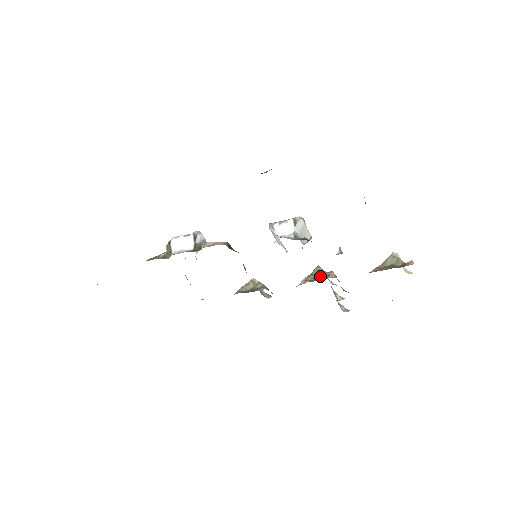
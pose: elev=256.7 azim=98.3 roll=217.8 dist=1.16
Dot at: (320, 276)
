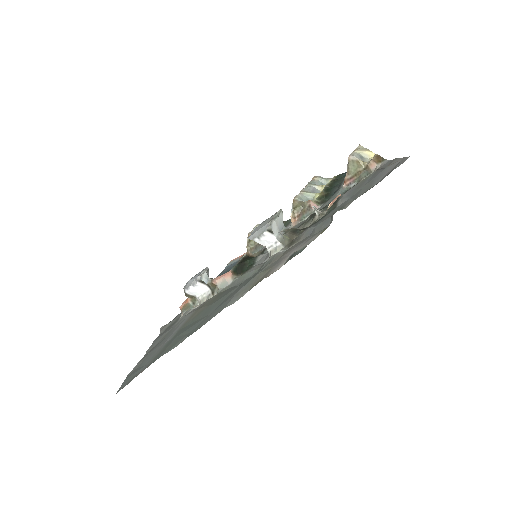
Dot at: (301, 206)
